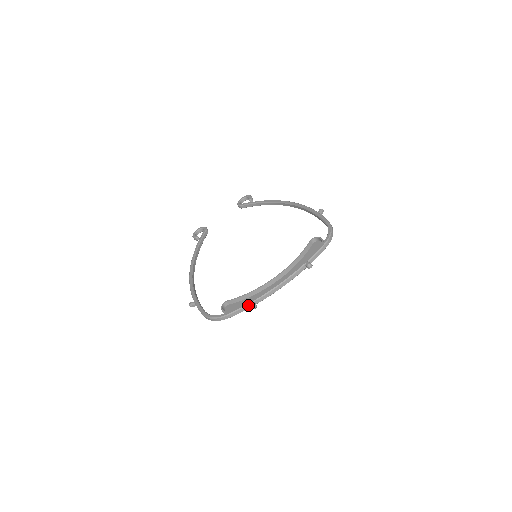
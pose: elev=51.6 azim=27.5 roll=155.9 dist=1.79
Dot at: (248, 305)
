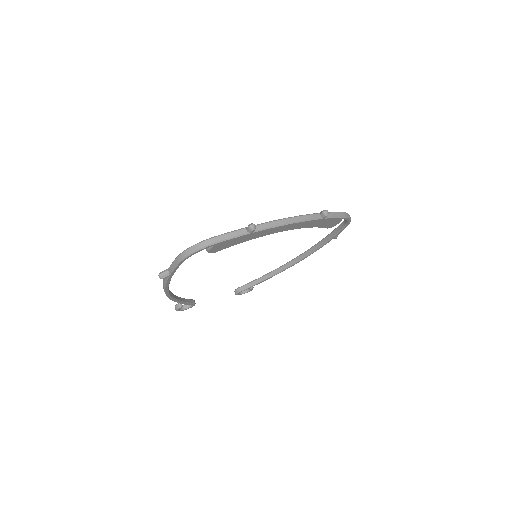
Dot at: (244, 229)
